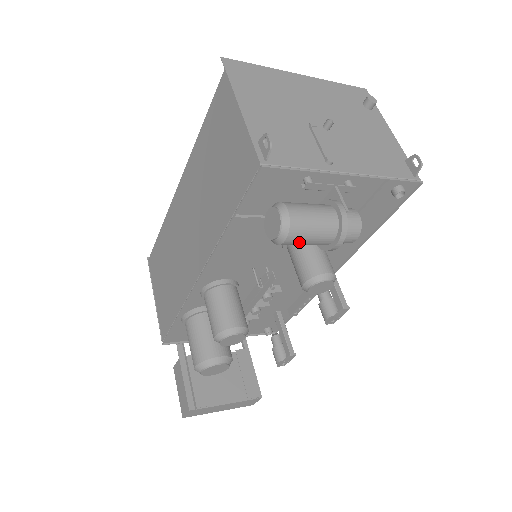
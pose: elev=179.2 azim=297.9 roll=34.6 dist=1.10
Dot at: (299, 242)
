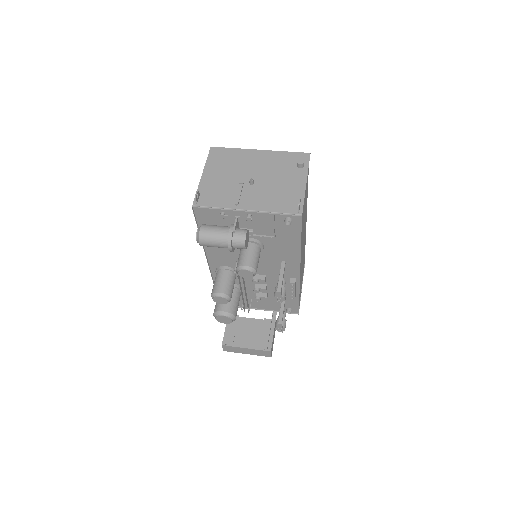
Dot at: (209, 245)
